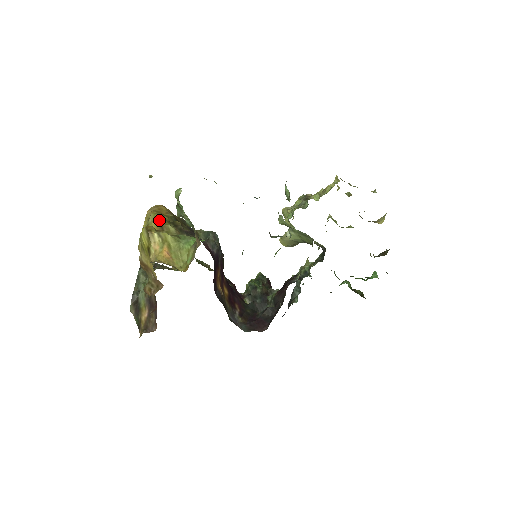
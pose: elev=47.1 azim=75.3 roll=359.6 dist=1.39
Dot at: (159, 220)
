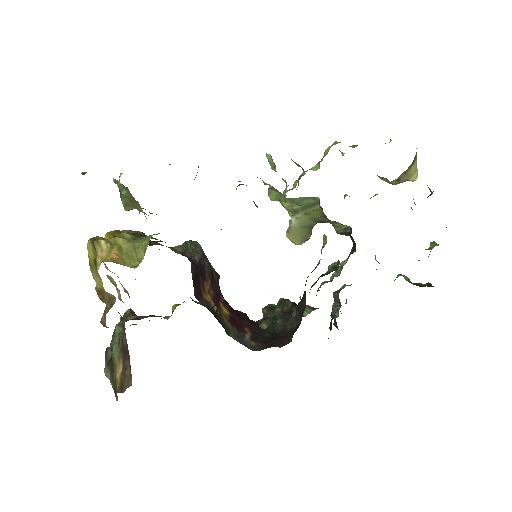
Dot at: (112, 232)
